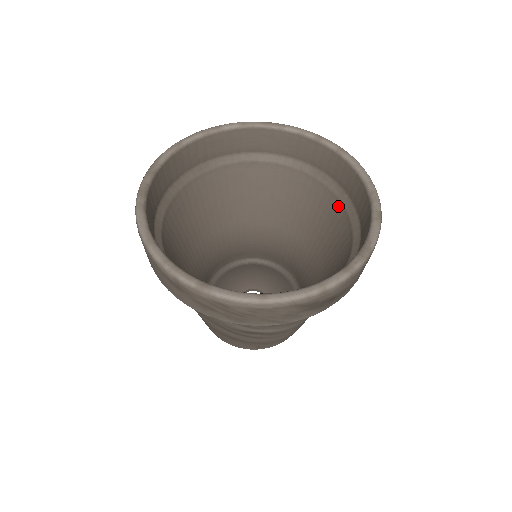
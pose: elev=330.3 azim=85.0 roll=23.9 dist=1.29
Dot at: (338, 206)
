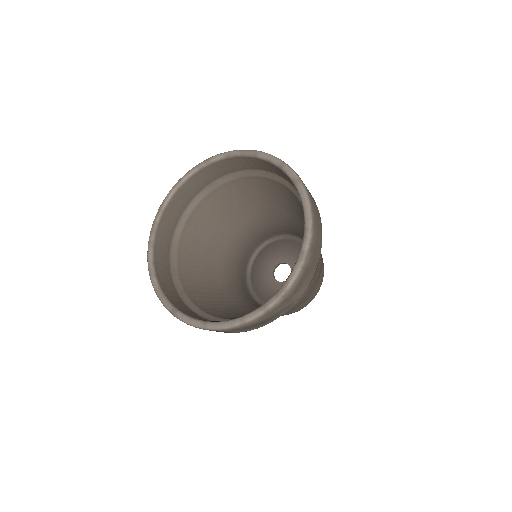
Dot at: occluded
